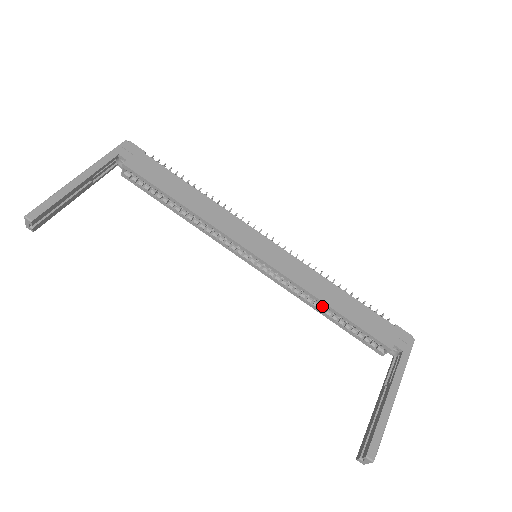
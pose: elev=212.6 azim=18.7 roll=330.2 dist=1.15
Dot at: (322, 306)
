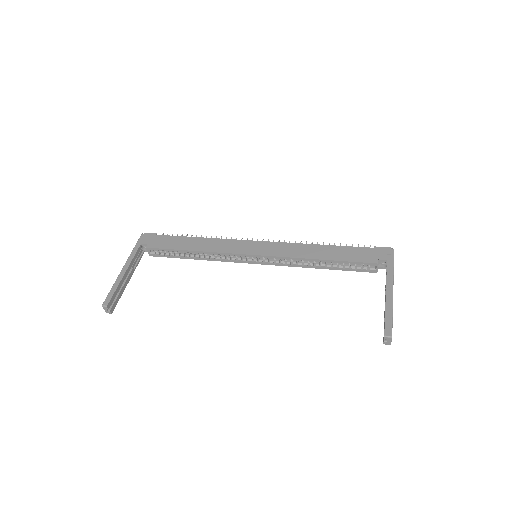
Dot at: (316, 263)
